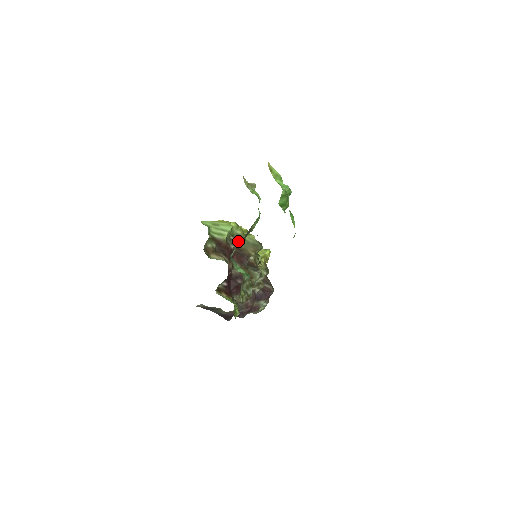
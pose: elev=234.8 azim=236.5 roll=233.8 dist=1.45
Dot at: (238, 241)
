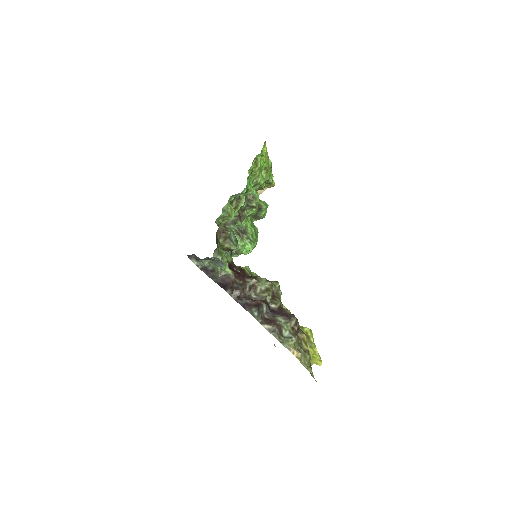
Dot at: occluded
